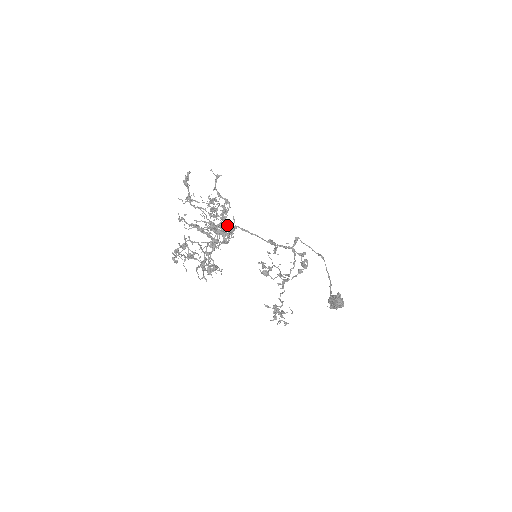
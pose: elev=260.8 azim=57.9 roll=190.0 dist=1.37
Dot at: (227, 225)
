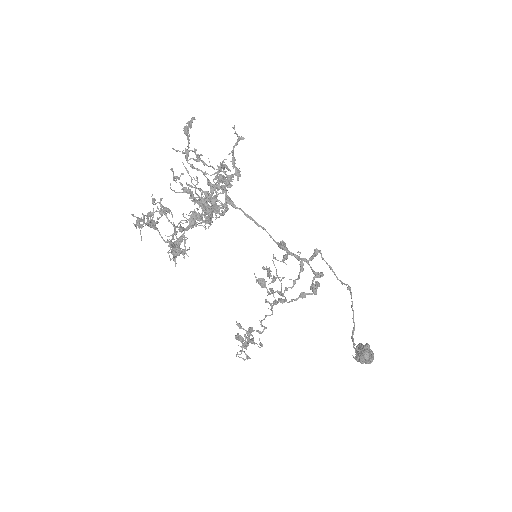
Dot at: (227, 203)
